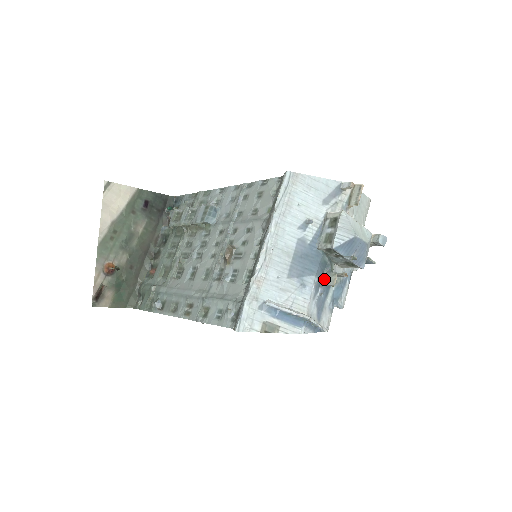
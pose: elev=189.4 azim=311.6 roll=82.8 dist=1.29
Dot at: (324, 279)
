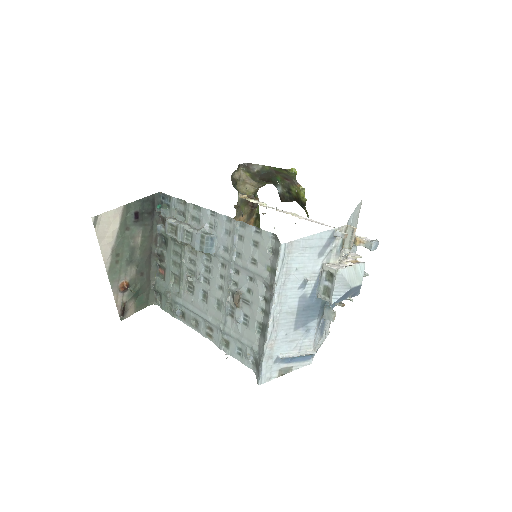
Dot at: (325, 314)
